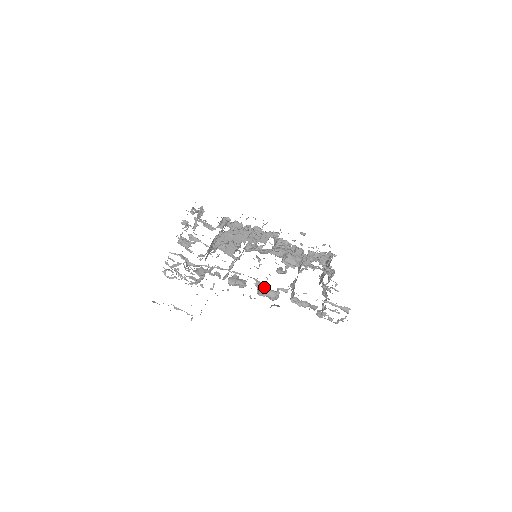
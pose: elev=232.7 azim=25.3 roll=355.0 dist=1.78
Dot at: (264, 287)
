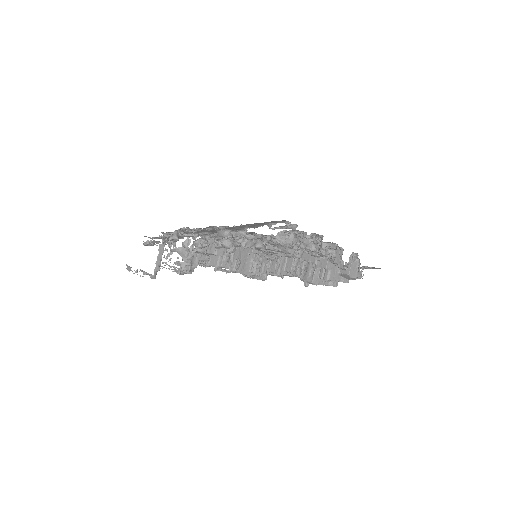
Dot at: (218, 233)
